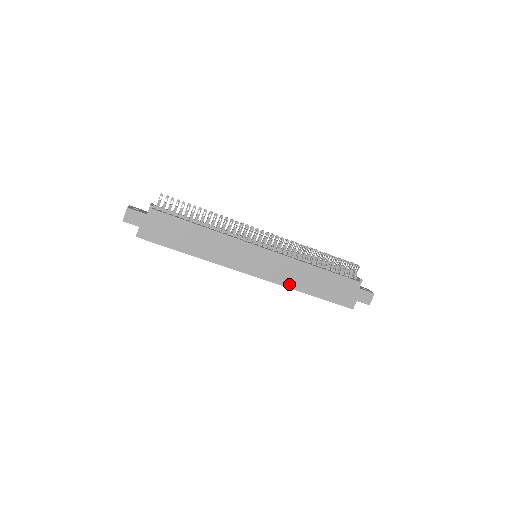
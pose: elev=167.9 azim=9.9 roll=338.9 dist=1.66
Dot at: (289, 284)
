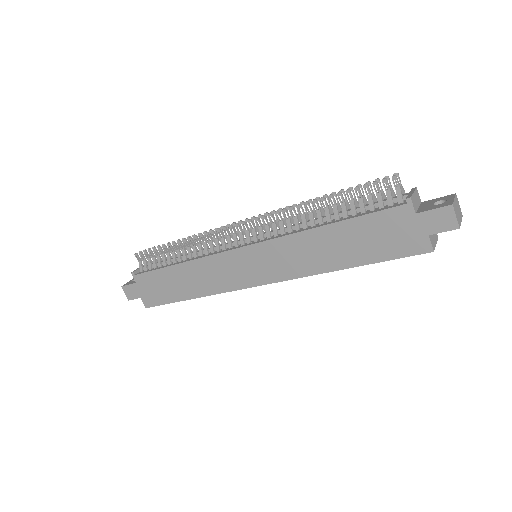
Dot at: (309, 270)
